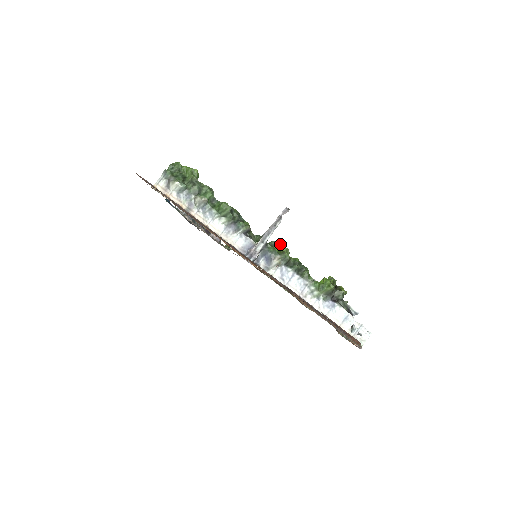
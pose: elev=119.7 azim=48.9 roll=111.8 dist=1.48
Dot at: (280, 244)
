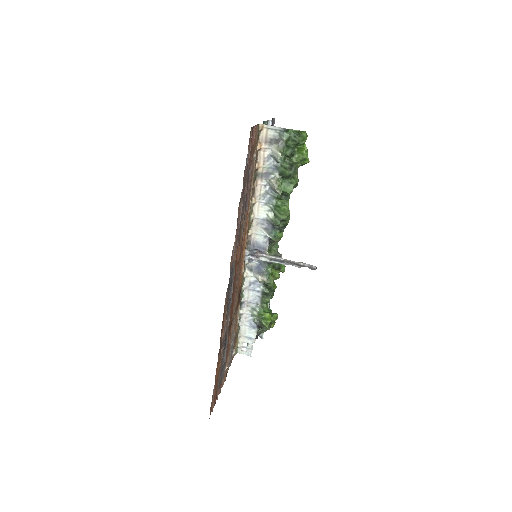
Dot at: (280, 271)
